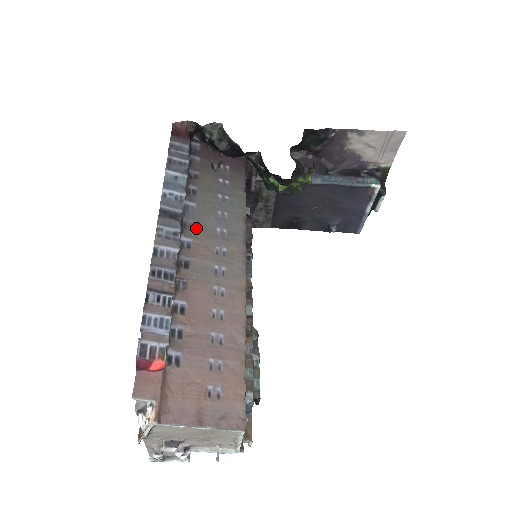
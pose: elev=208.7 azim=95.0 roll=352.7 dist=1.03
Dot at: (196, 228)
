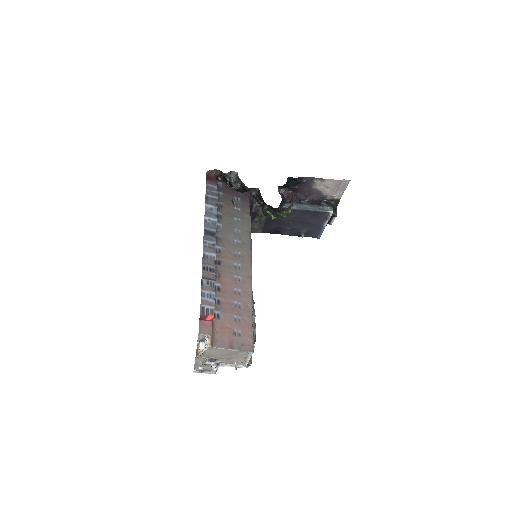
Dot at: (223, 240)
